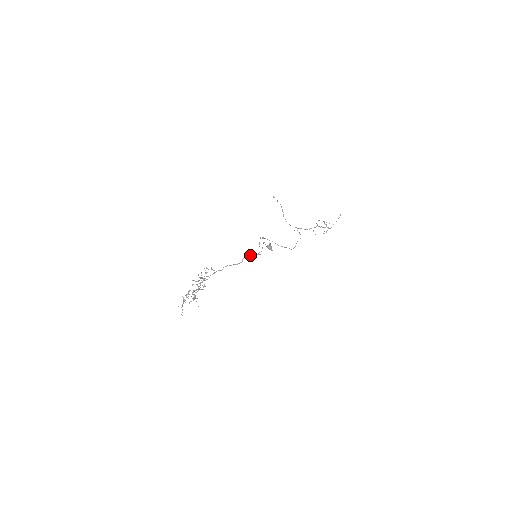
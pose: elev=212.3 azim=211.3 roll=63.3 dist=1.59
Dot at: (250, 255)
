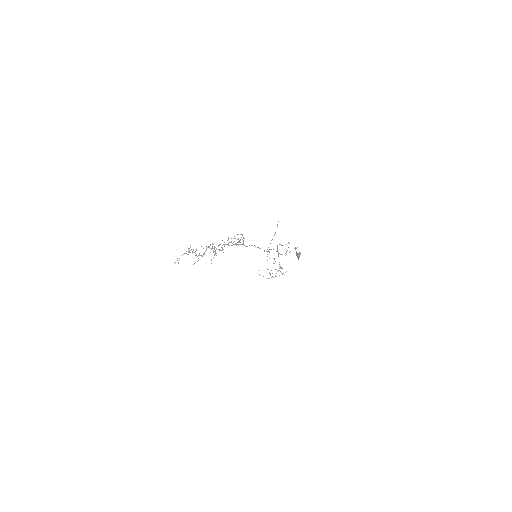
Dot at: occluded
